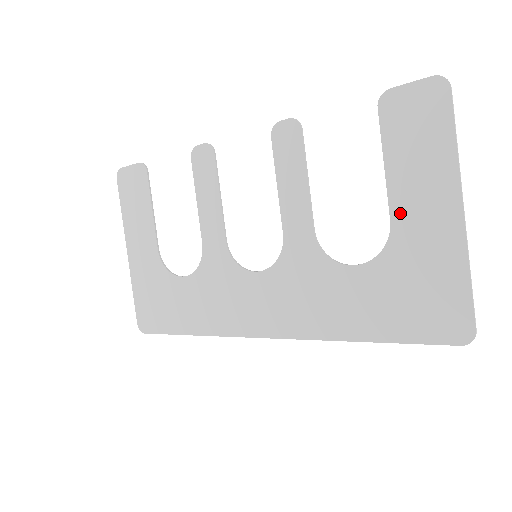
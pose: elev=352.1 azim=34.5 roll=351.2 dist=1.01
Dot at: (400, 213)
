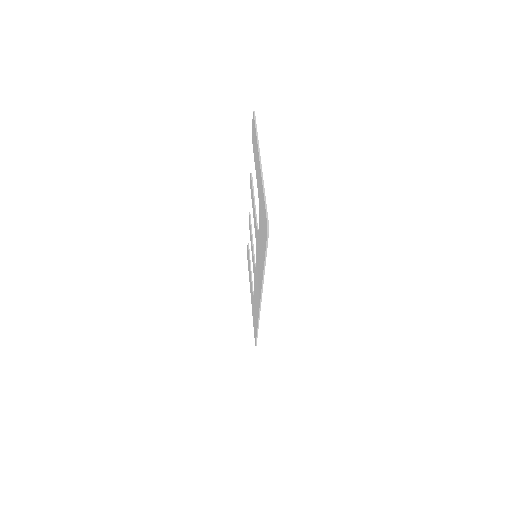
Dot at: occluded
